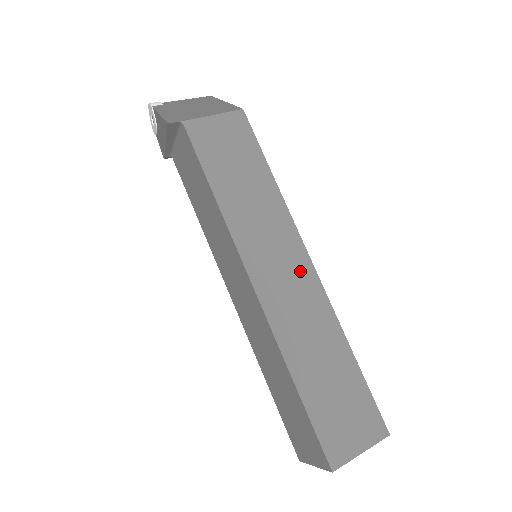
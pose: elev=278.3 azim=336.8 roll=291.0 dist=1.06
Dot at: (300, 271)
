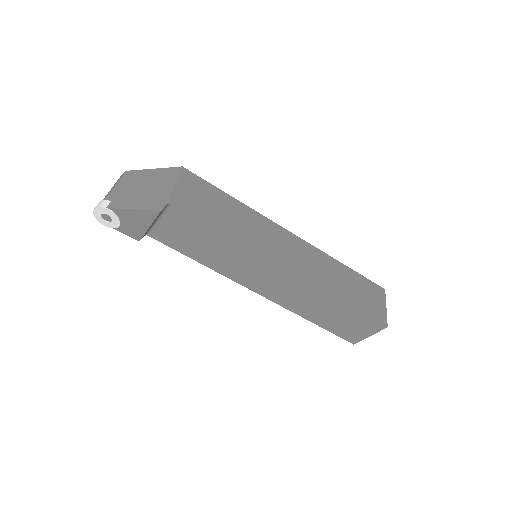
Dot at: (294, 243)
